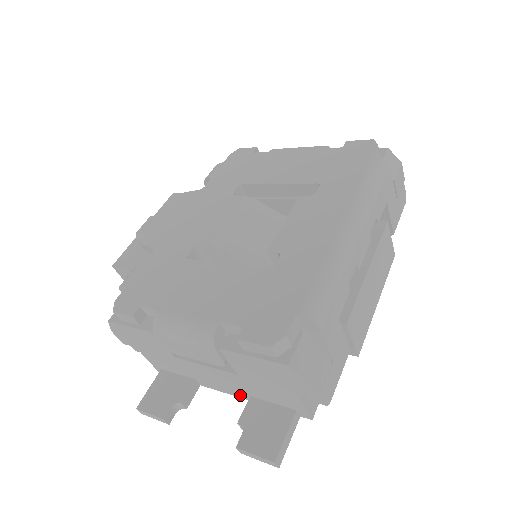
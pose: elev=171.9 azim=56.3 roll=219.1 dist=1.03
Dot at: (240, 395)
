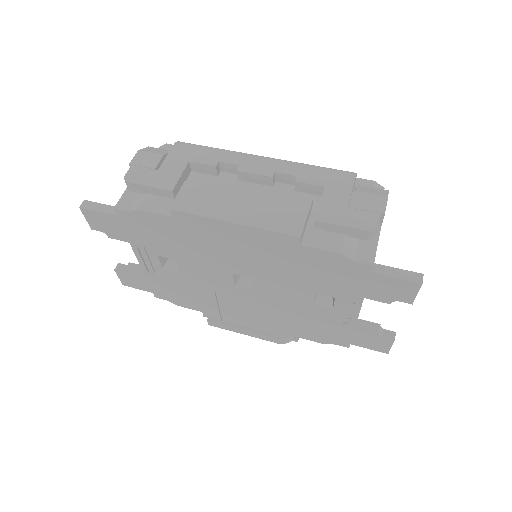
Dot at: occluded
